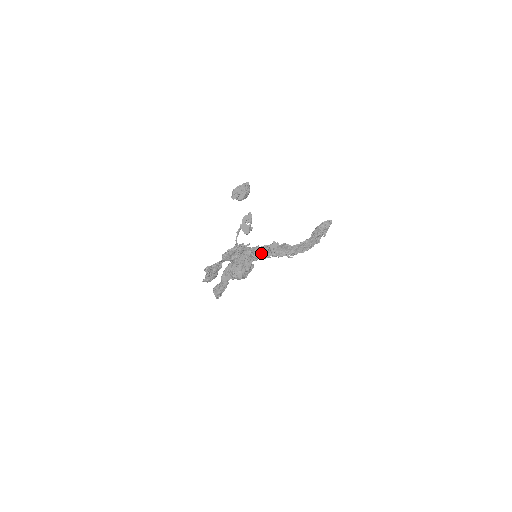
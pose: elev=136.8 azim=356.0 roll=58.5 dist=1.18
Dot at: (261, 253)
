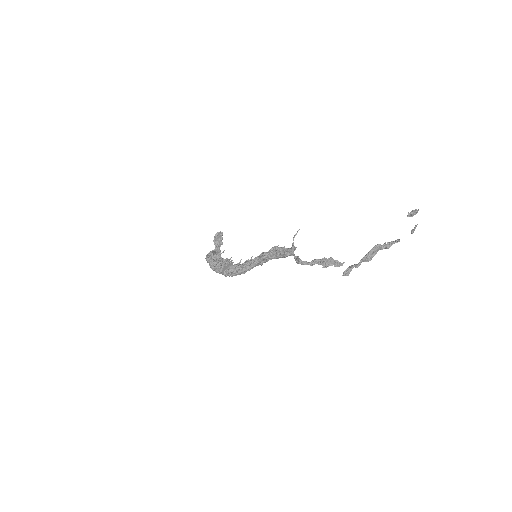
Dot at: (390, 245)
